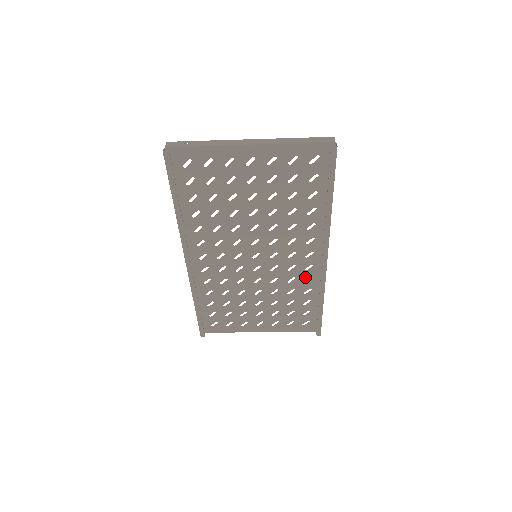
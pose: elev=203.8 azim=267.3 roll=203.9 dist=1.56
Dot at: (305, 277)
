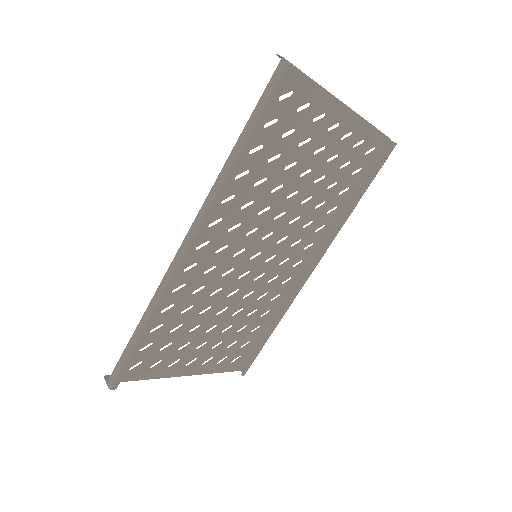
Dot at: (276, 293)
